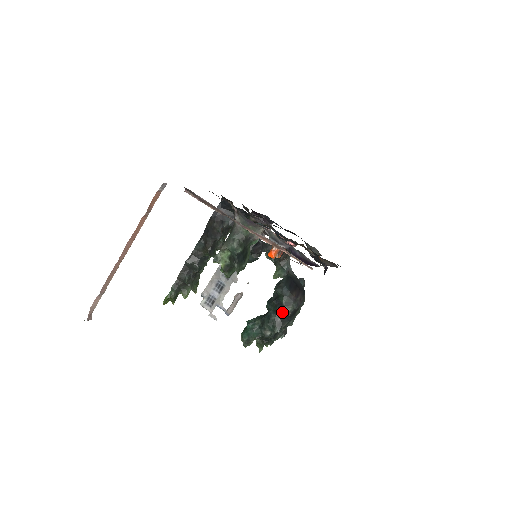
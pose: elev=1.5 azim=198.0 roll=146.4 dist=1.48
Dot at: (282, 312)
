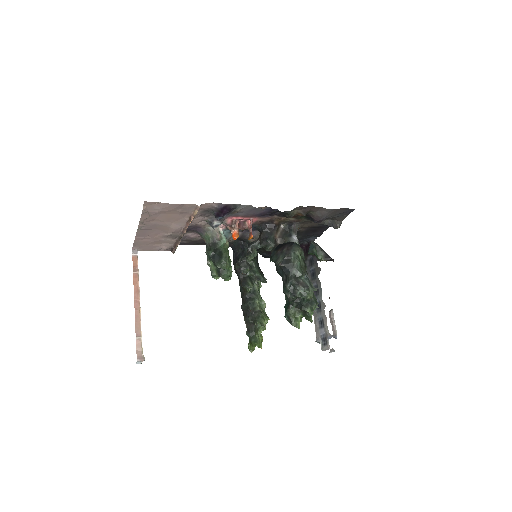
Dot at: (282, 270)
